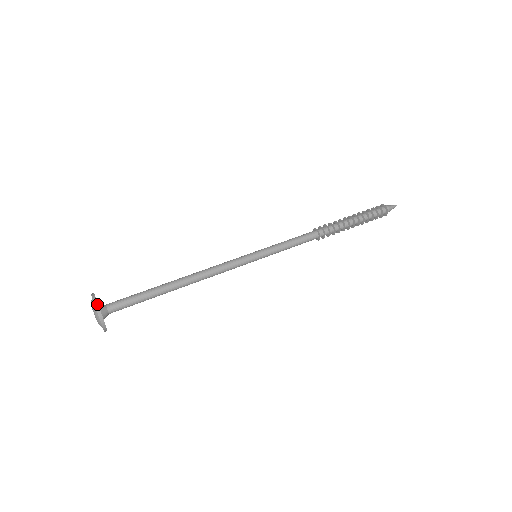
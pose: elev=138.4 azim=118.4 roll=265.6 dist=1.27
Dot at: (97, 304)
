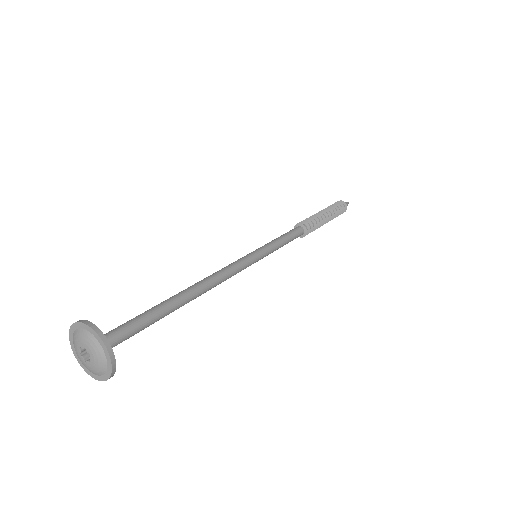
Dot at: (80, 320)
